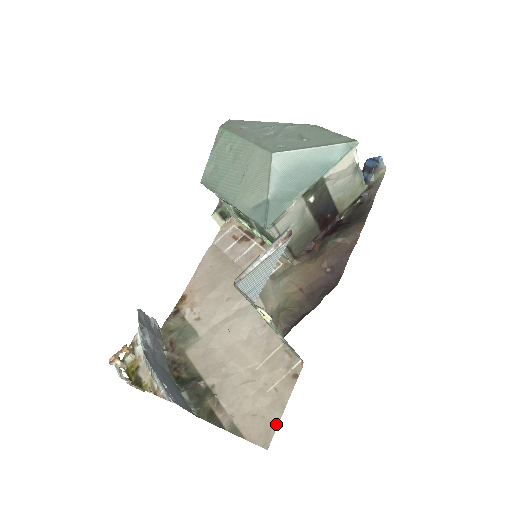
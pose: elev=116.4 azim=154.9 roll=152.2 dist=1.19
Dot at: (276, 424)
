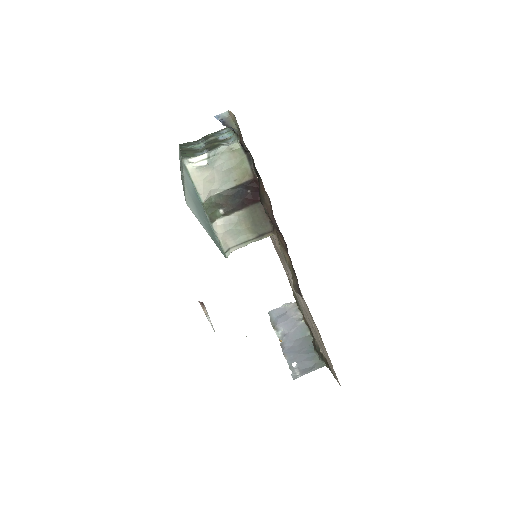
Dot at: (334, 371)
